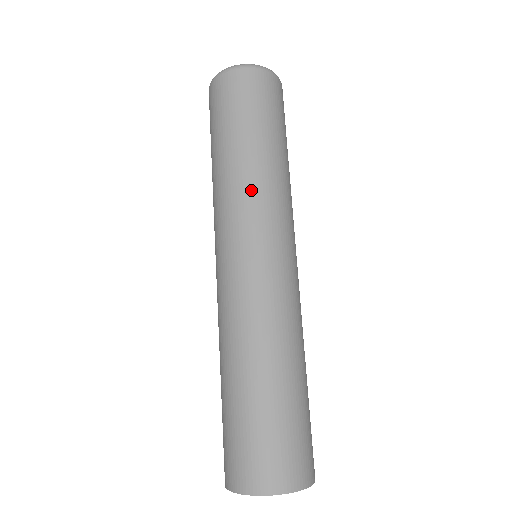
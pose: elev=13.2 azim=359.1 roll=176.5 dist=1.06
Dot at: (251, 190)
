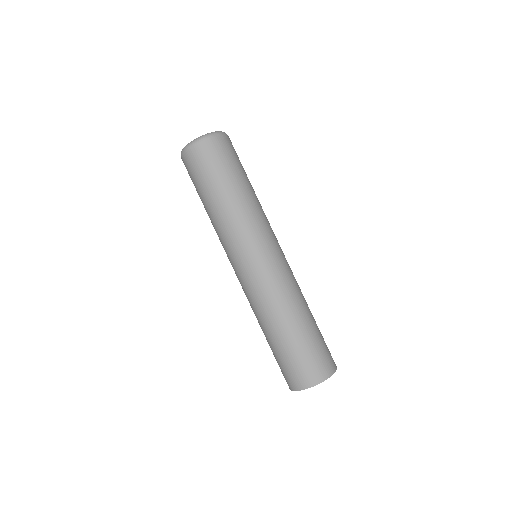
Dot at: (262, 213)
